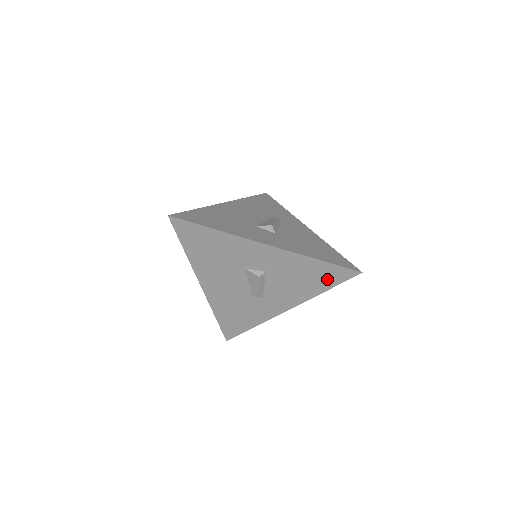
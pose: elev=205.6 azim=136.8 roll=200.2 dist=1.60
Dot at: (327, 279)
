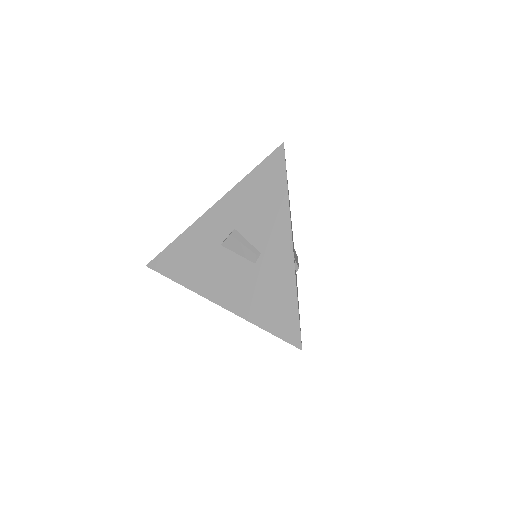
Dot at: (274, 178)
